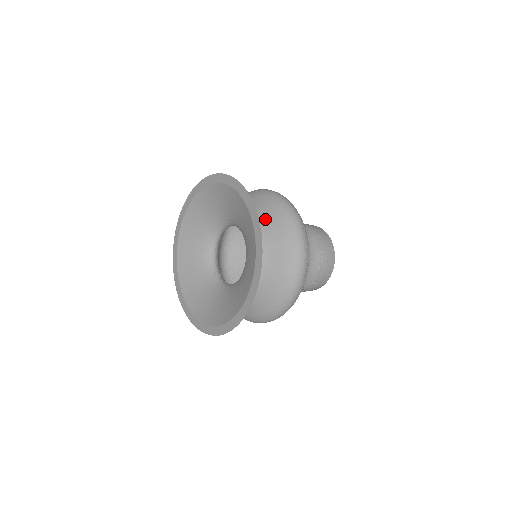
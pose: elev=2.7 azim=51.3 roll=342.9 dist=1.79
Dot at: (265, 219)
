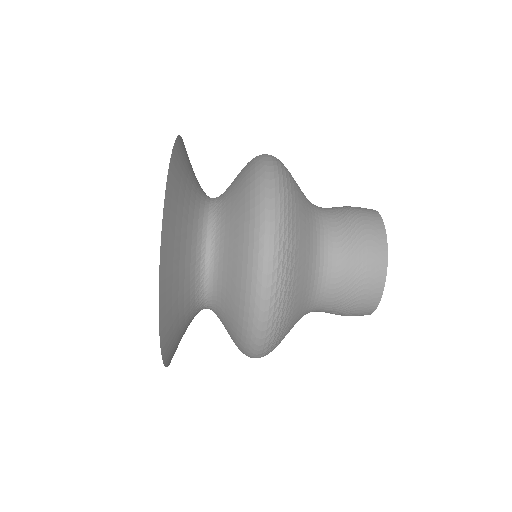
Dot at: occluded
